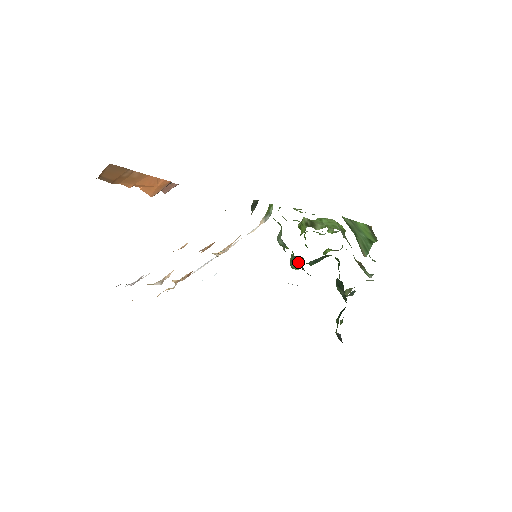
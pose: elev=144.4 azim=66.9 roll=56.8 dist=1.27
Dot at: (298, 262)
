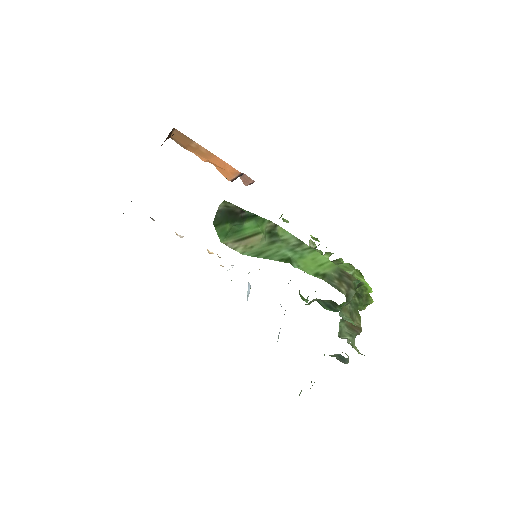
Dot at: occluded
